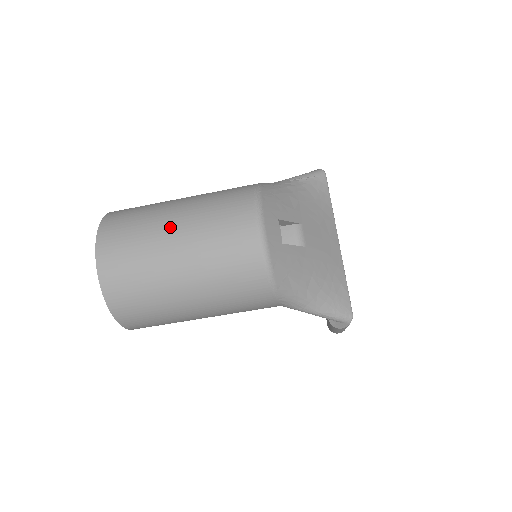
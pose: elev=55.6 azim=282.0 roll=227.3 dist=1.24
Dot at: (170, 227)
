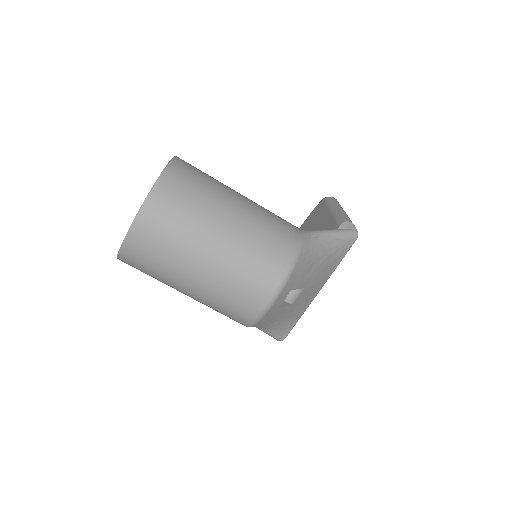
Dot at: (209, 247)
